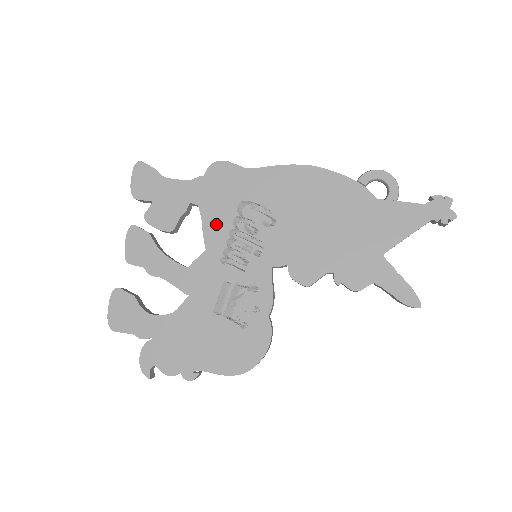
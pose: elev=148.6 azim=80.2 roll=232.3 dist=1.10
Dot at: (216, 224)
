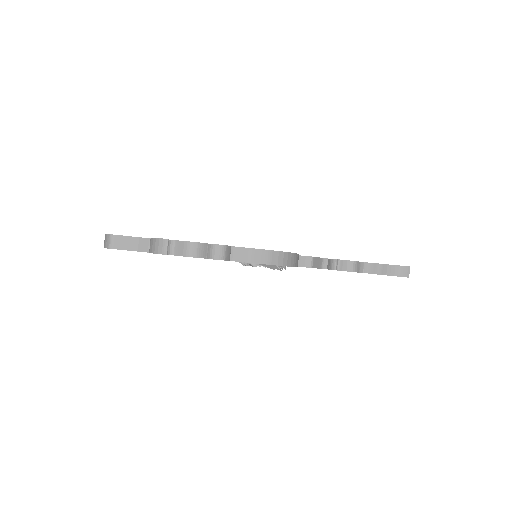
Dot at: occluded
